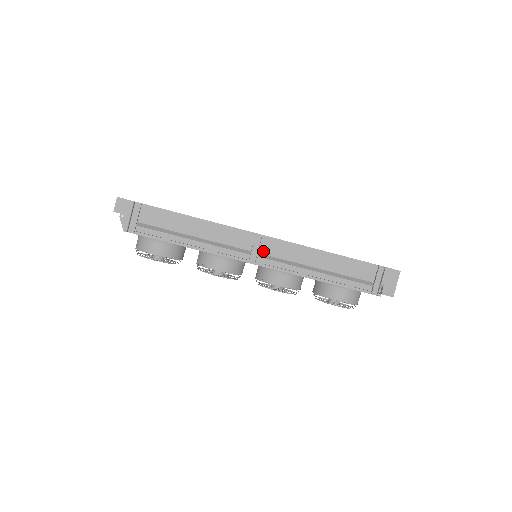
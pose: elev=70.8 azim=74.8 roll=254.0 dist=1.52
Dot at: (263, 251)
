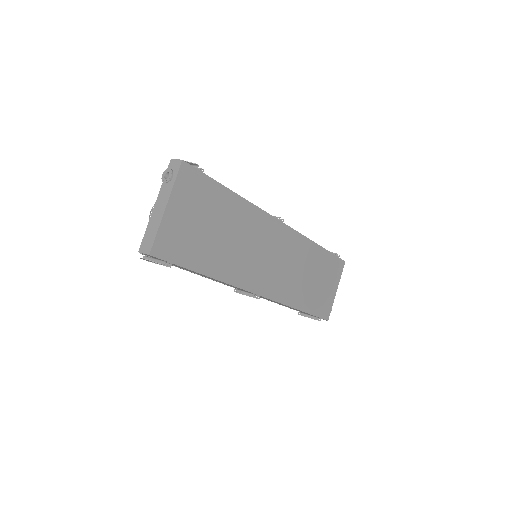
Dot at: occluded
